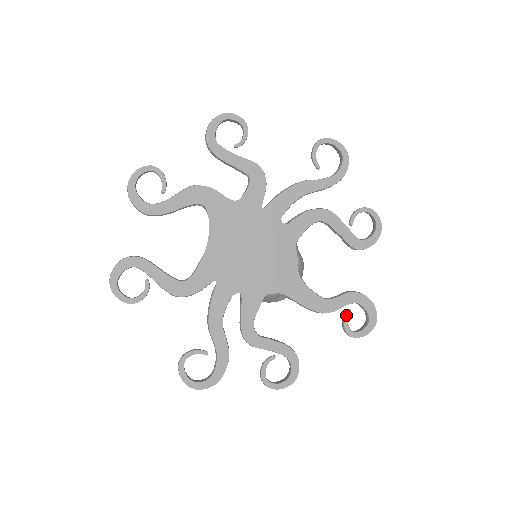
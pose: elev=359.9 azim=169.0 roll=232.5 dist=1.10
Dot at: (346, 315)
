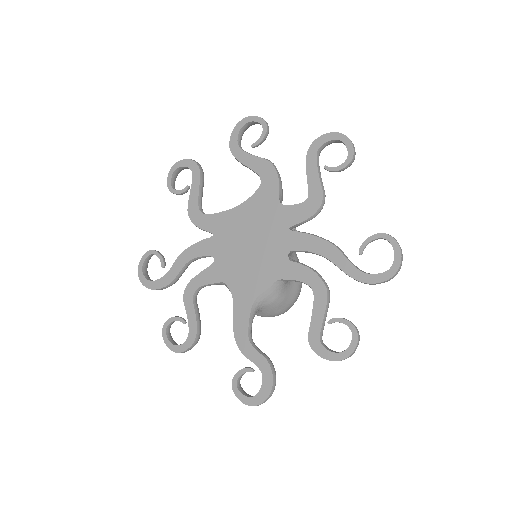
Dot at: (246, 369)
